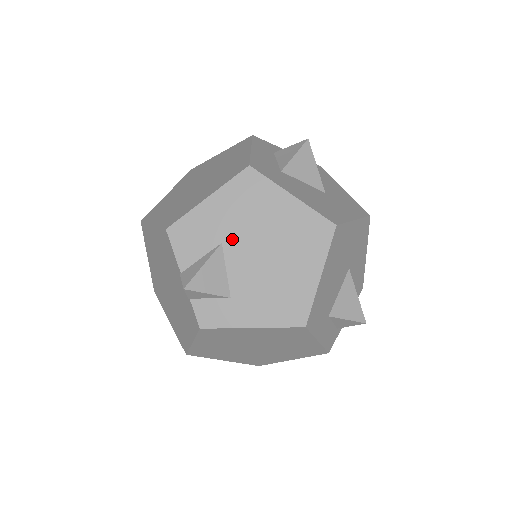
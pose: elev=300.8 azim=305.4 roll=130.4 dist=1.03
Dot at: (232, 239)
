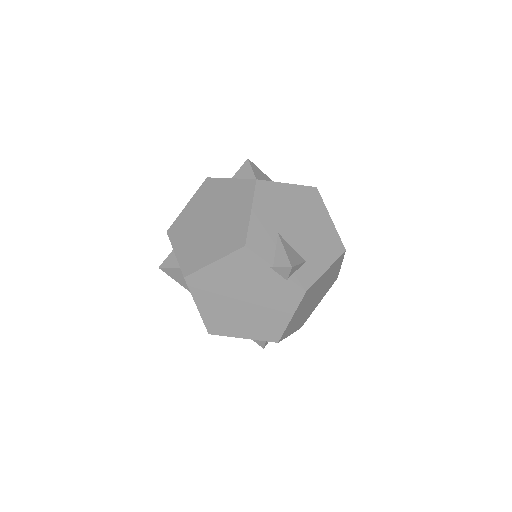
Dot at: (281, 227)
